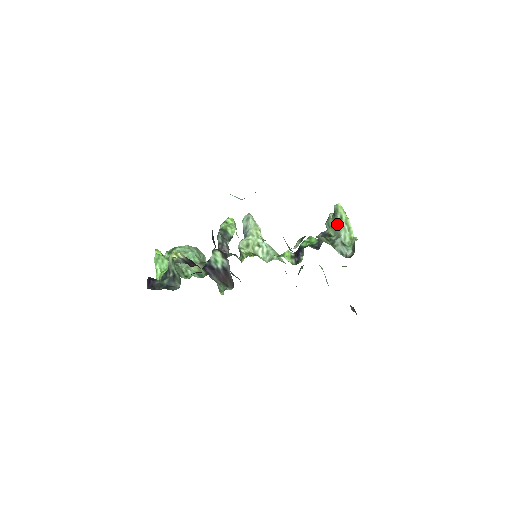
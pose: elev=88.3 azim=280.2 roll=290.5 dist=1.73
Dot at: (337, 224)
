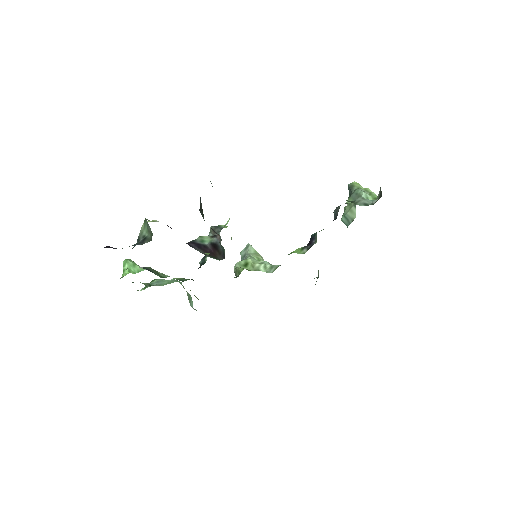
Dot at: (355, 191)
